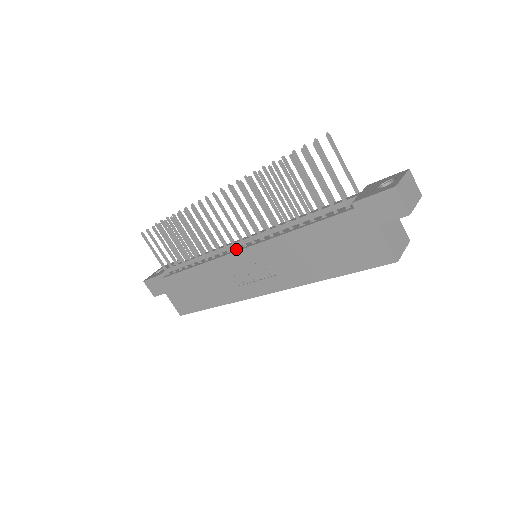
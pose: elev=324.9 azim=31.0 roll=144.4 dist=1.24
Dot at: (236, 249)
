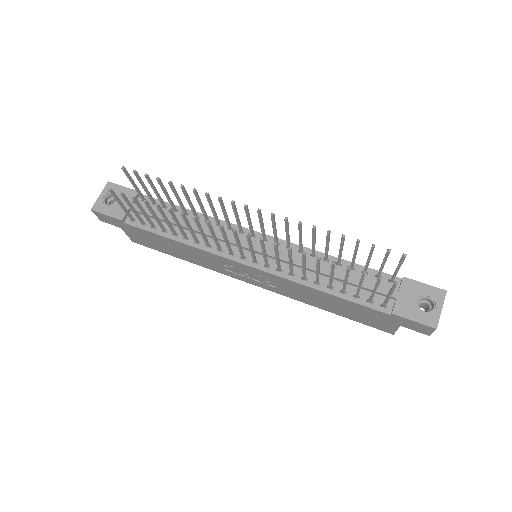
Dot at: (243, 259)
